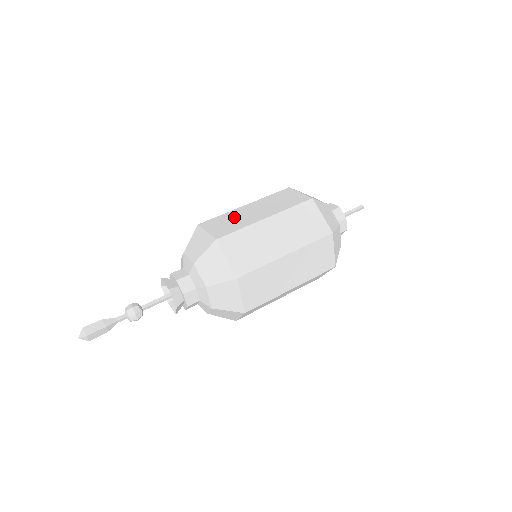
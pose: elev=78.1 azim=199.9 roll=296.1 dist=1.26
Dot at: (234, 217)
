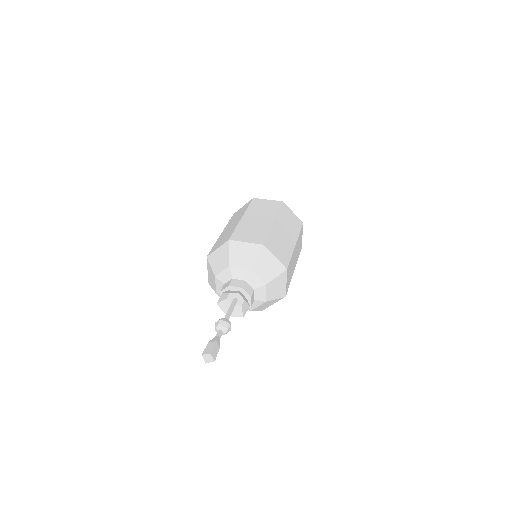
Dot at: (279, 239)
